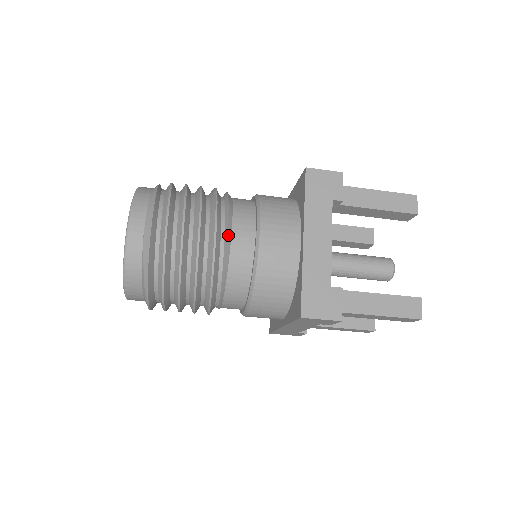
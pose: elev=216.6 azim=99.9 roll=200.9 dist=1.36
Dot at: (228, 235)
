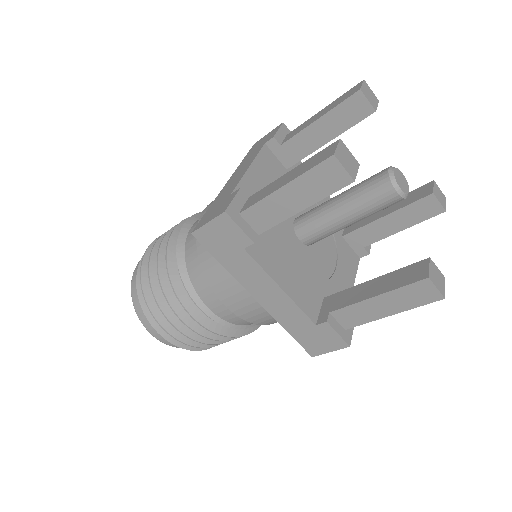
Dot at: (207, 313)
